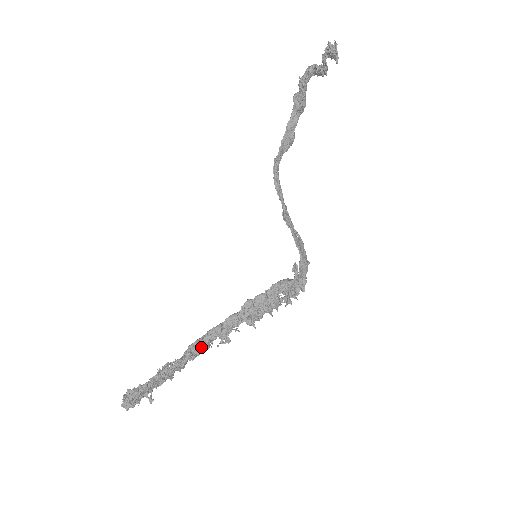
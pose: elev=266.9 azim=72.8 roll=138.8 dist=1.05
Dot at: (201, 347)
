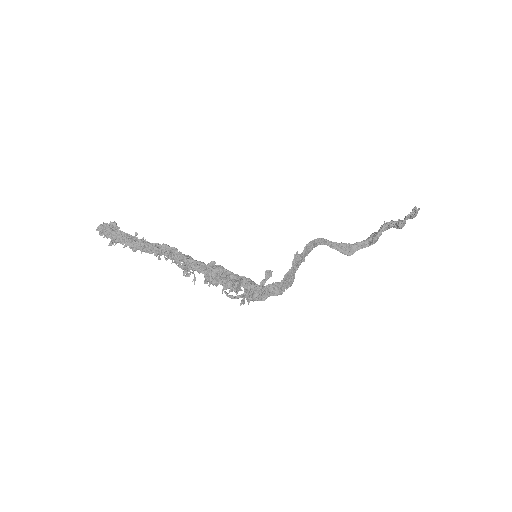
Dot at: (168, 250)
